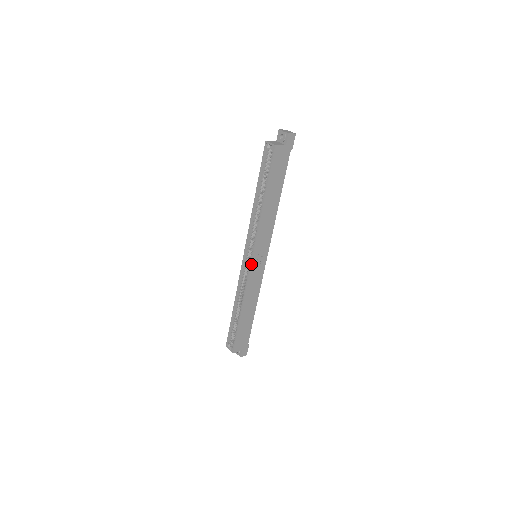
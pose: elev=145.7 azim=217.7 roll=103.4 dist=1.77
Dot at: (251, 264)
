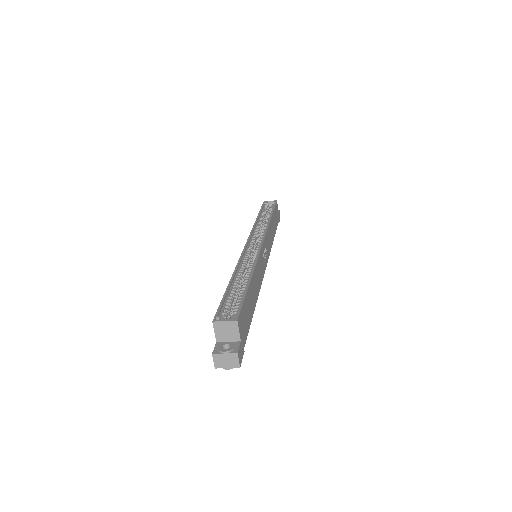
Dot at: (262, 244)
